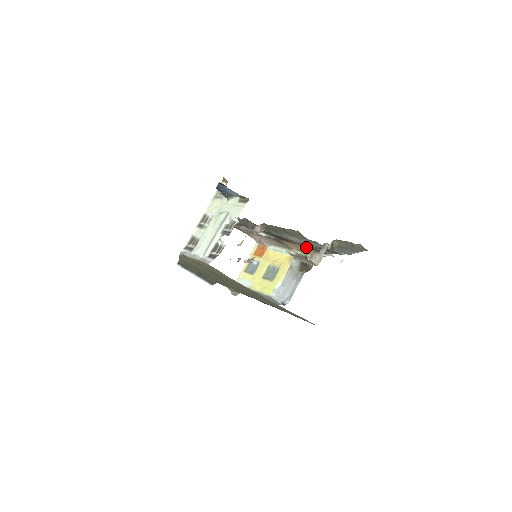
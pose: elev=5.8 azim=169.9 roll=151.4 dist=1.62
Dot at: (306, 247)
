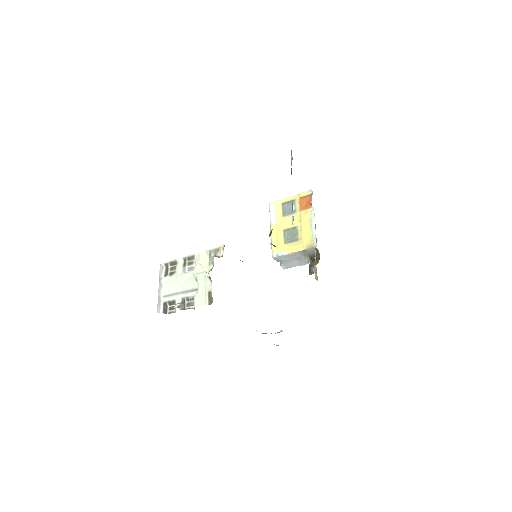
Dot at: occluded
